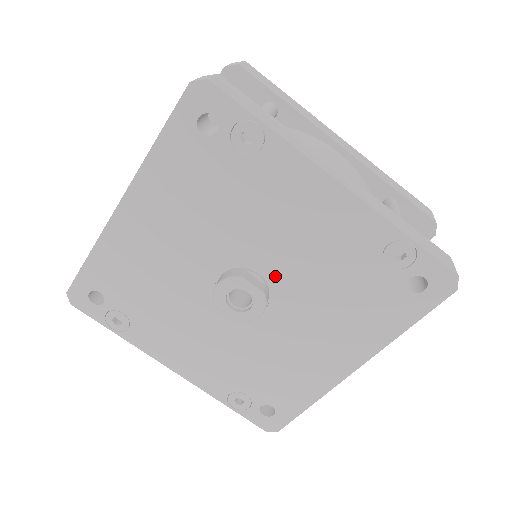
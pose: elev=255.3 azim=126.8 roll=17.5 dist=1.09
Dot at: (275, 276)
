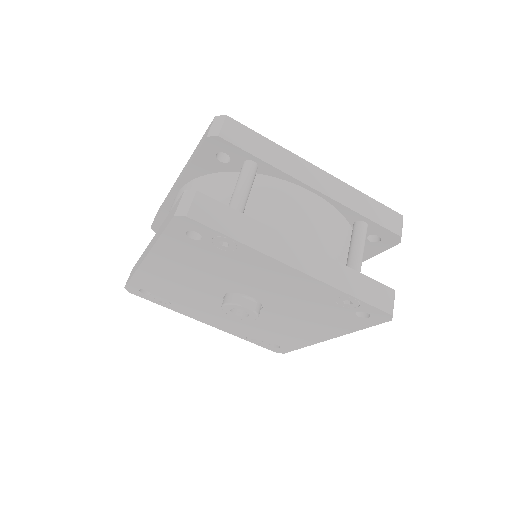
Dot at: (263, 299)
